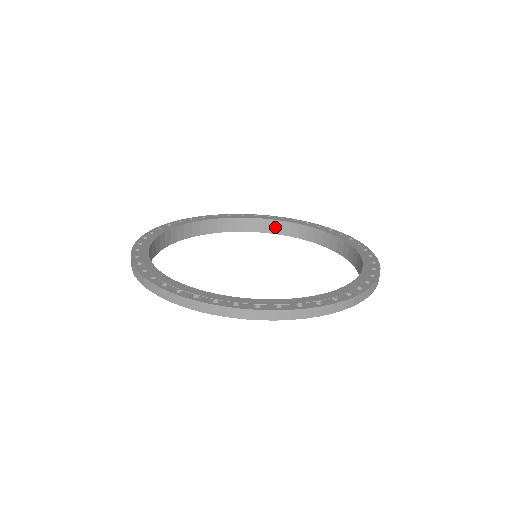
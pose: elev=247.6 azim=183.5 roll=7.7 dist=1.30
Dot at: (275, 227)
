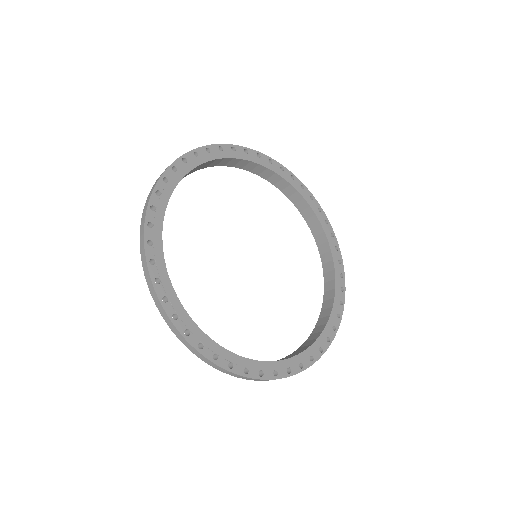
Dot at: (324, 247)
